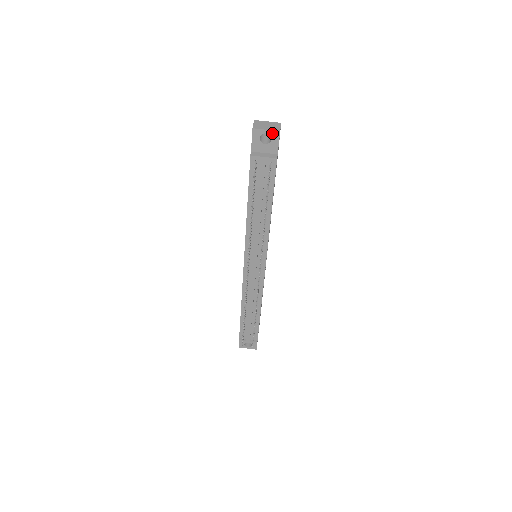
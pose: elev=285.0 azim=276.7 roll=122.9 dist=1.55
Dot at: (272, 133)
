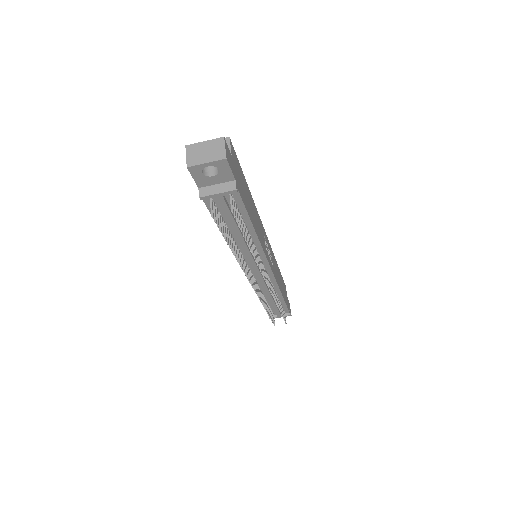
Dot at: (216, 163)
